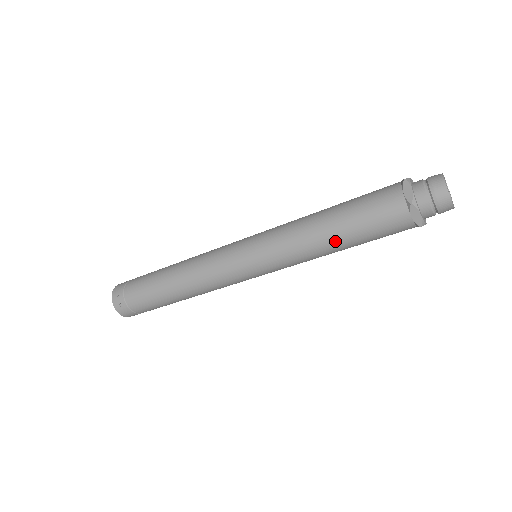
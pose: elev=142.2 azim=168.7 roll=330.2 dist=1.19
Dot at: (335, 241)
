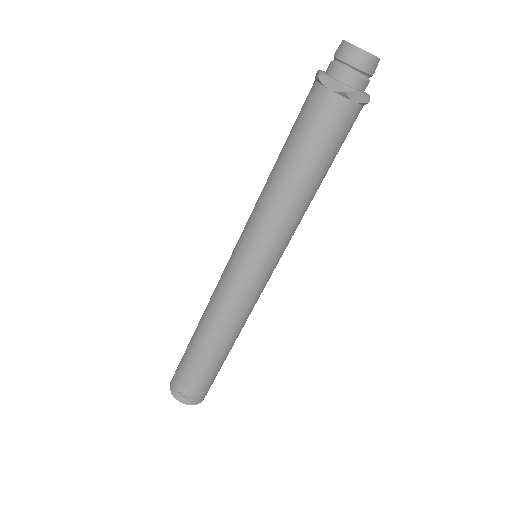
Dot at: (311, 183)
